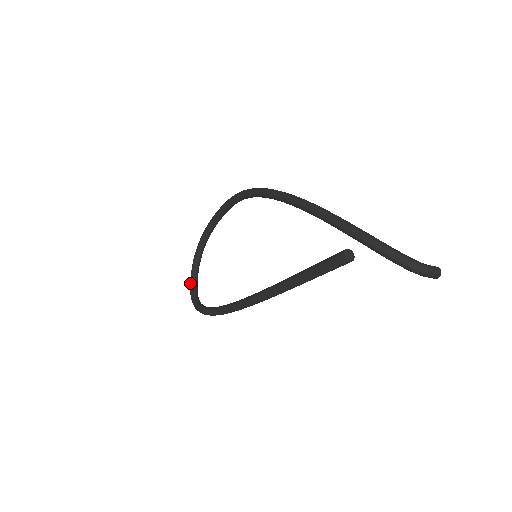
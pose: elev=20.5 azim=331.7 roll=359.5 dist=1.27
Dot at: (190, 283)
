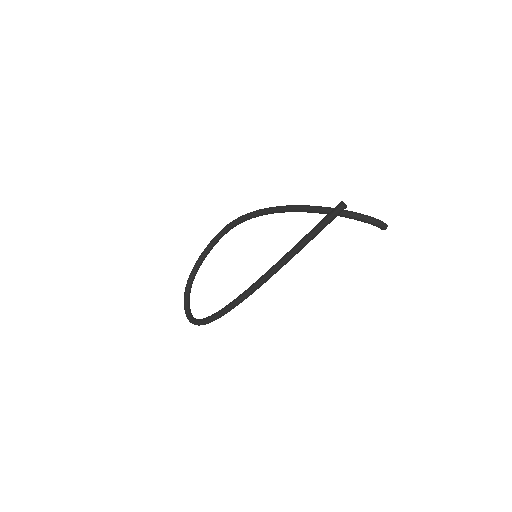
Dot at: (185, 311)
